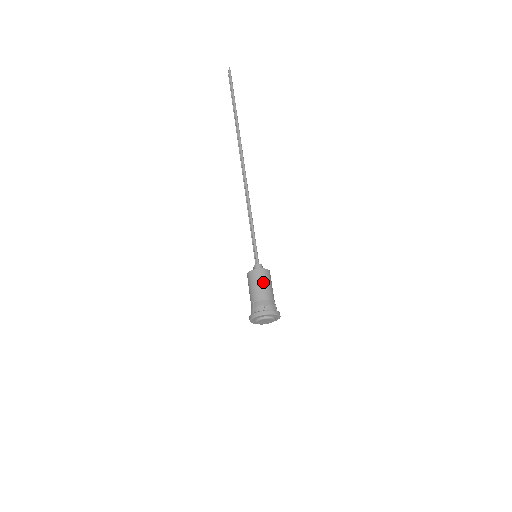
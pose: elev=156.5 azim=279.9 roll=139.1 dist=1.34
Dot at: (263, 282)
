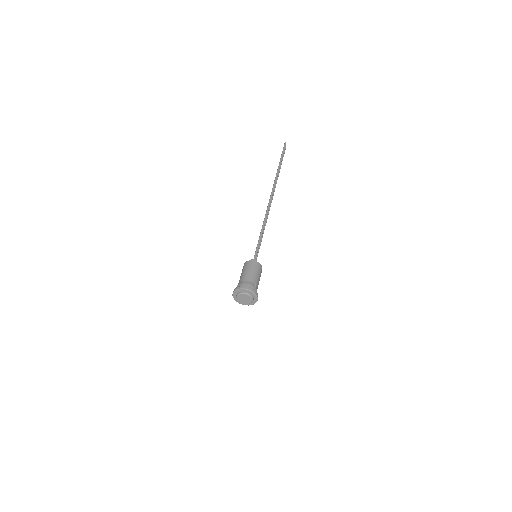
Dot at: (251, 269)
